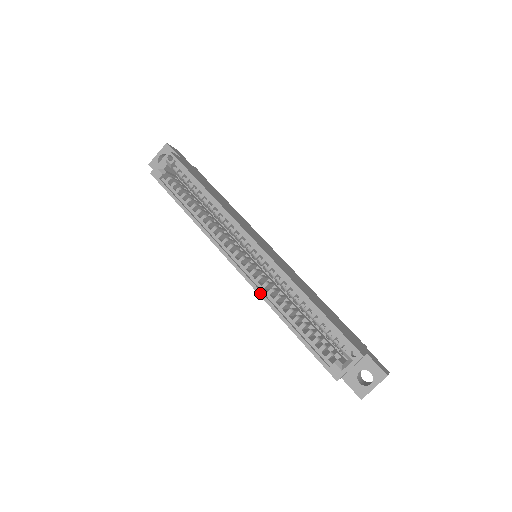
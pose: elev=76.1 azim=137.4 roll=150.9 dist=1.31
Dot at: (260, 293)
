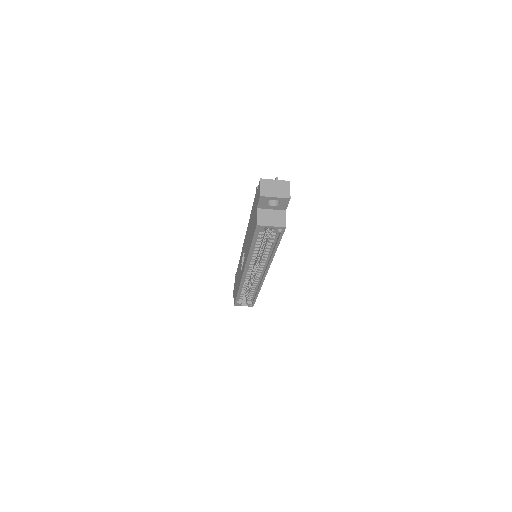
Dot at: (241, 284)
